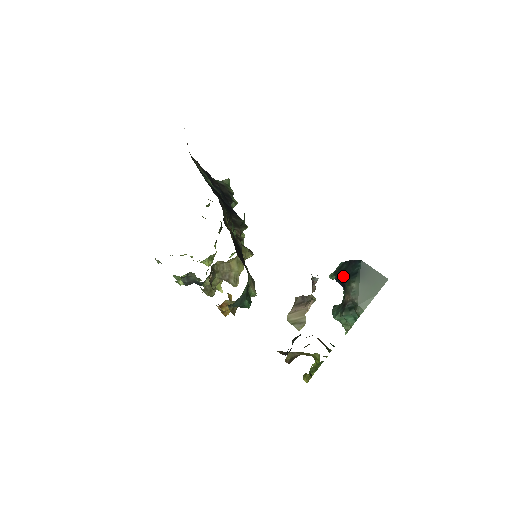
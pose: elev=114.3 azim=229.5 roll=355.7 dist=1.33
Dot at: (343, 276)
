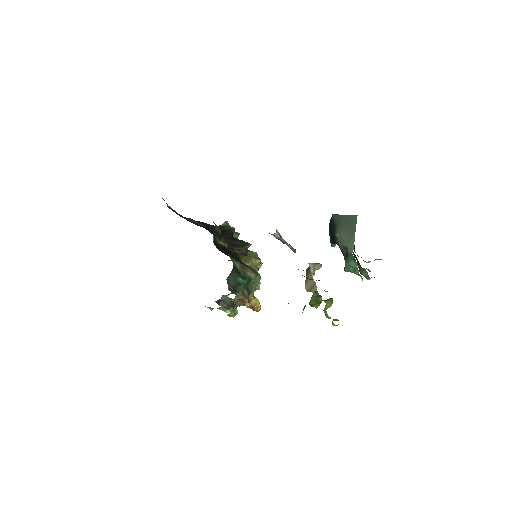
Dot at: (331, 236)
